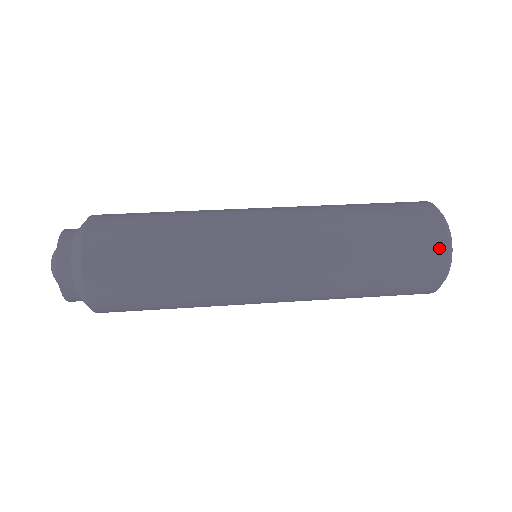
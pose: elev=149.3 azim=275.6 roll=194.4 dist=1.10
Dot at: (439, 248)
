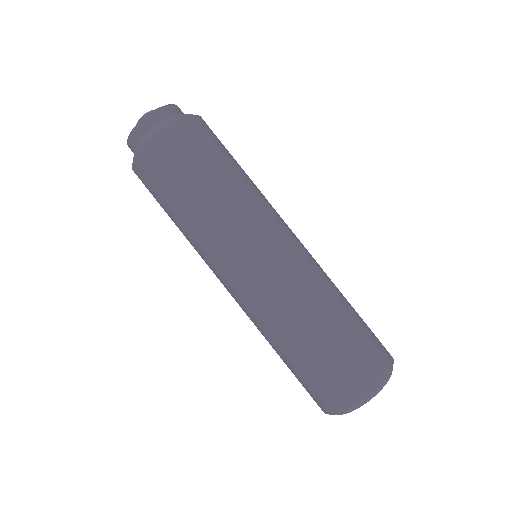
Dot at: occluded
